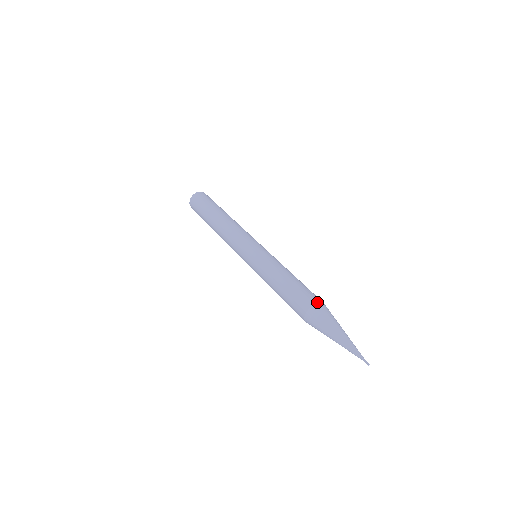
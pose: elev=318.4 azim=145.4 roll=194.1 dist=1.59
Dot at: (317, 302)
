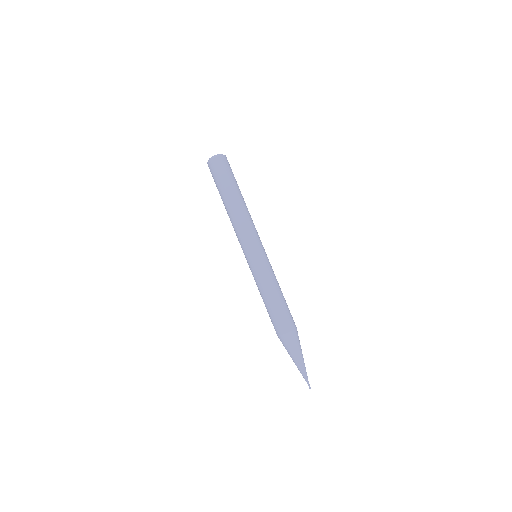
Dot at: (295, 329)
